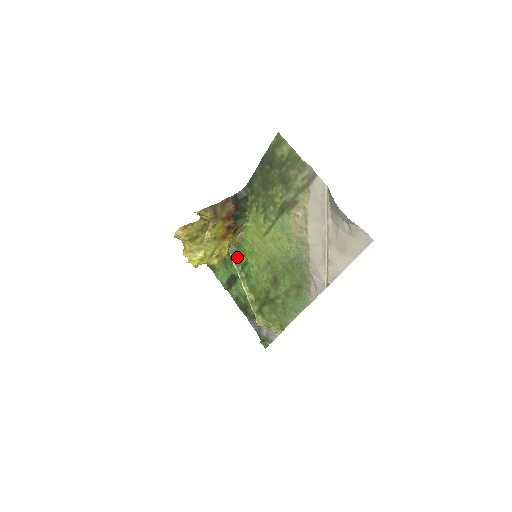
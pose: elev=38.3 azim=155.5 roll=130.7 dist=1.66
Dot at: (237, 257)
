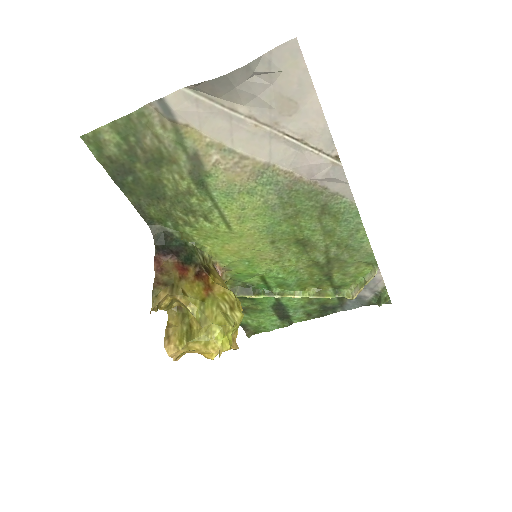
Dot at: (250, 289)
